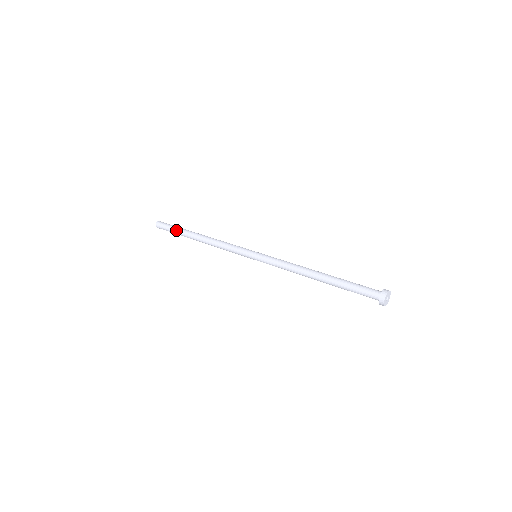
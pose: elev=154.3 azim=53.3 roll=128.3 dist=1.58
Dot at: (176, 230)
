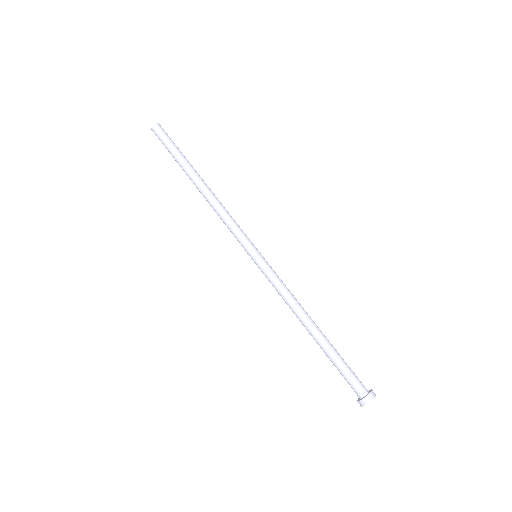
Dot at: (173, 157)
